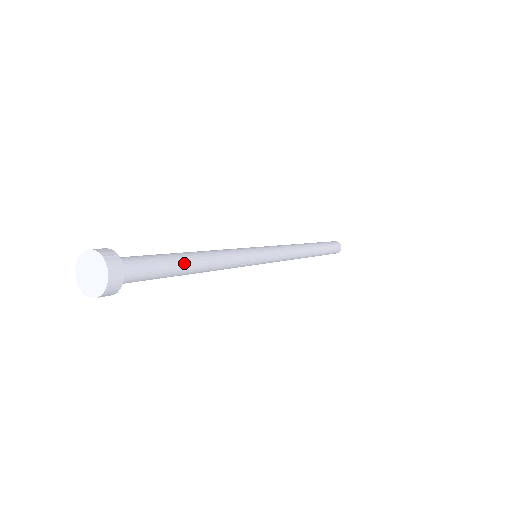
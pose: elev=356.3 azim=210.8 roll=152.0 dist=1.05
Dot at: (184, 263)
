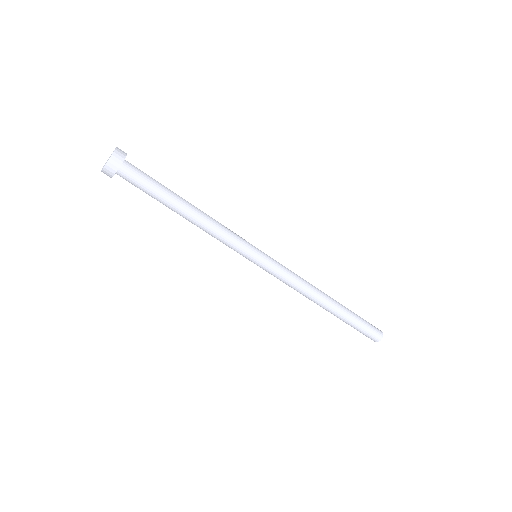
Dot at: (176, 194)
